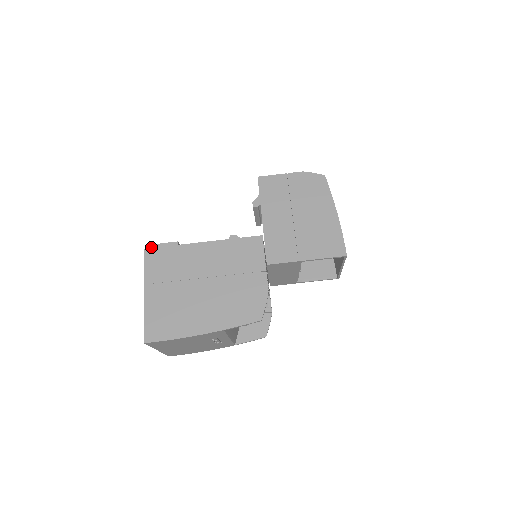
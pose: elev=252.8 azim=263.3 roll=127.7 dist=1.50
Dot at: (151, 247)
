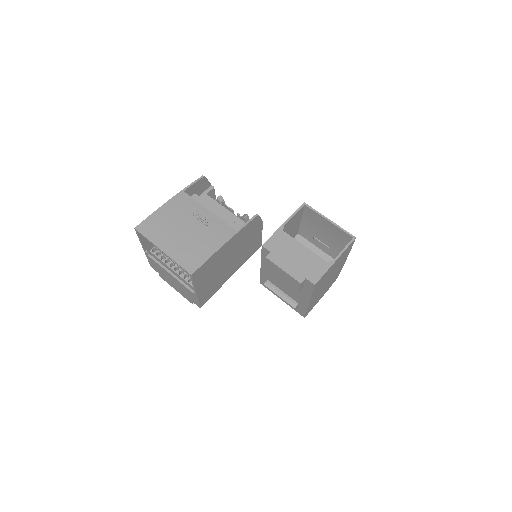
Dot at: occluded
